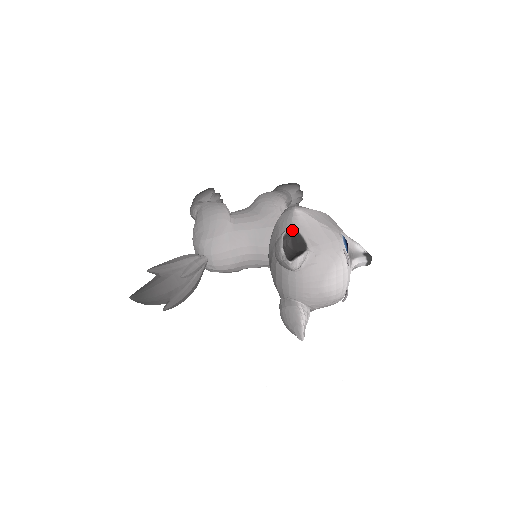
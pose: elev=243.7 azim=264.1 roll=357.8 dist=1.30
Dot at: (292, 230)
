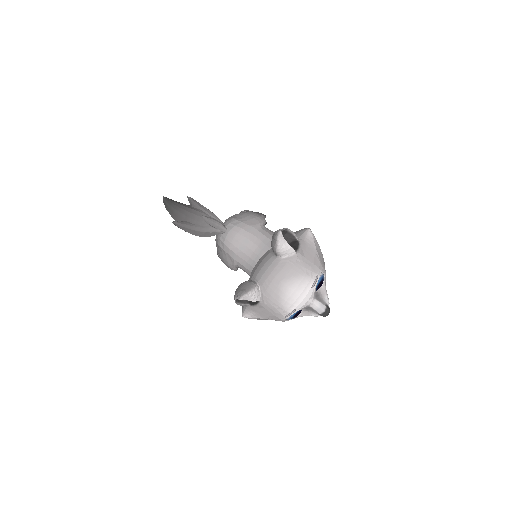
Dot at: (301, 208)
